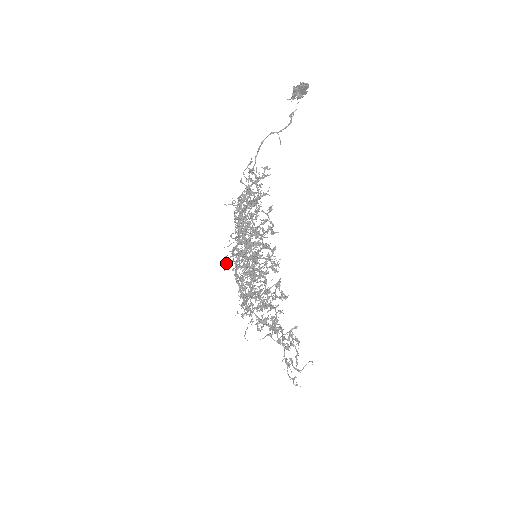
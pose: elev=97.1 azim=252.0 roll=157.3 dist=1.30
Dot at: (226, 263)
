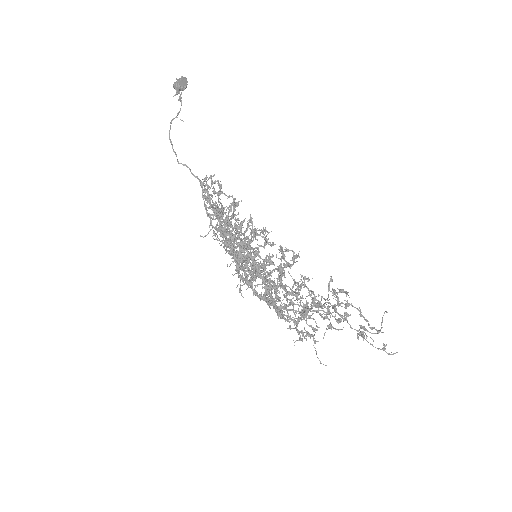
Dot at: (240, 290)
